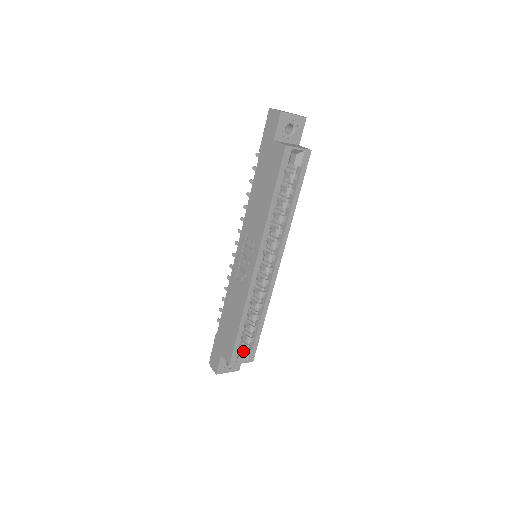
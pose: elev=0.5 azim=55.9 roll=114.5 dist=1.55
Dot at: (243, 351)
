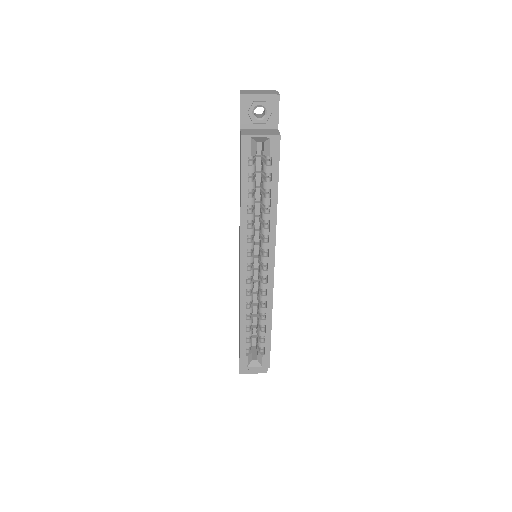
Dot at: (257, 355)
